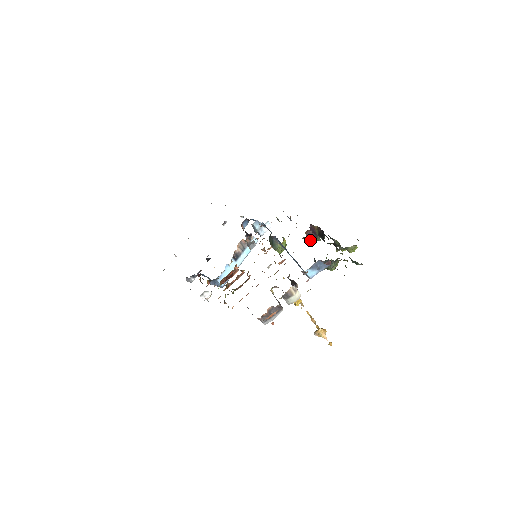
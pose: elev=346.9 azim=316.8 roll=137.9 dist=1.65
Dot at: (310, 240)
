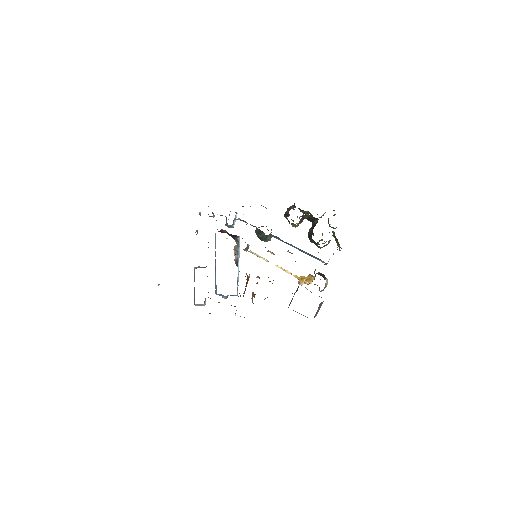
Dot at: (298, 225)
